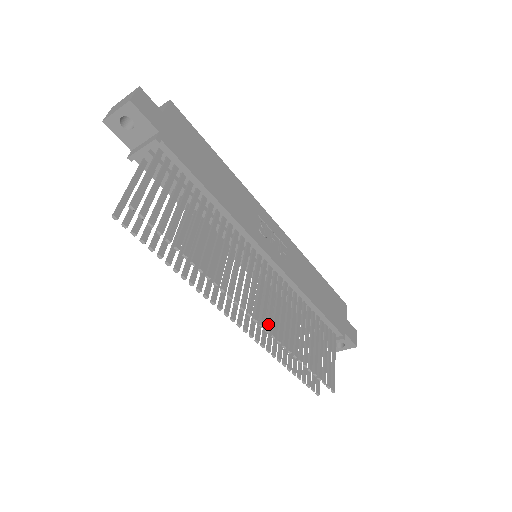
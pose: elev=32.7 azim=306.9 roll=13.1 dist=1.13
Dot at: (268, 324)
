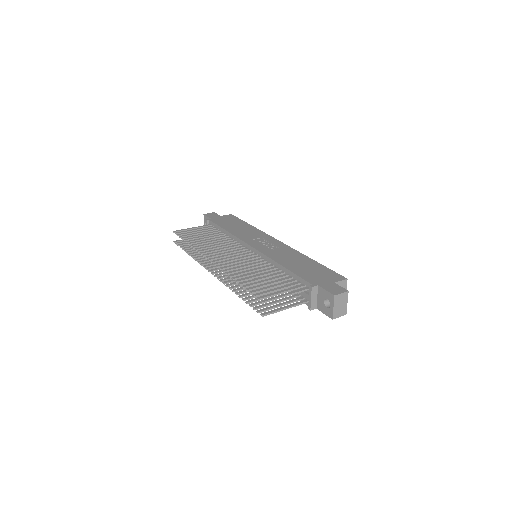
Dot at: (221, 265)
